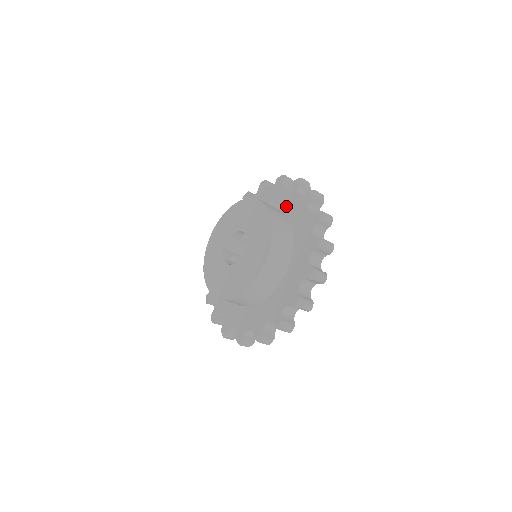
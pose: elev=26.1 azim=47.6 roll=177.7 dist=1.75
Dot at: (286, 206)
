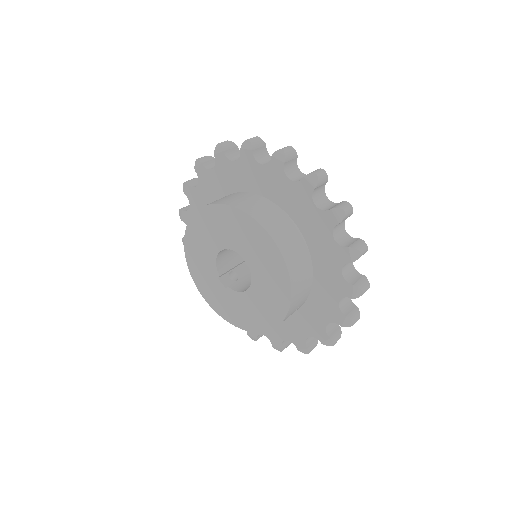
Dot at: (253, 185)
